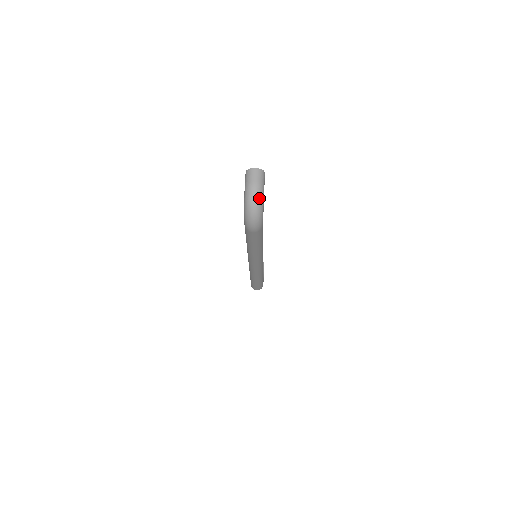
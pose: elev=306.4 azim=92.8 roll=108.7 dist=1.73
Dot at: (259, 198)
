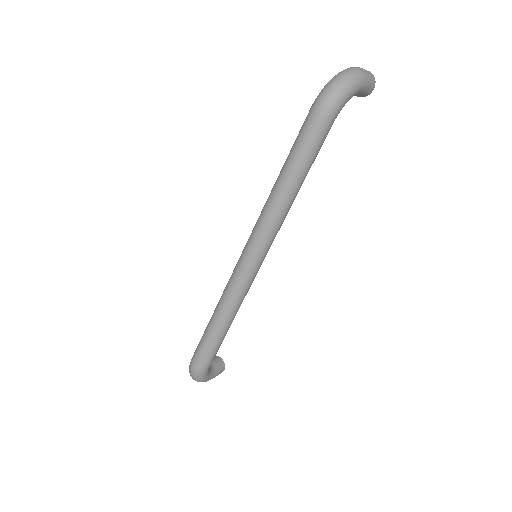
Dot at: (358, 76)
